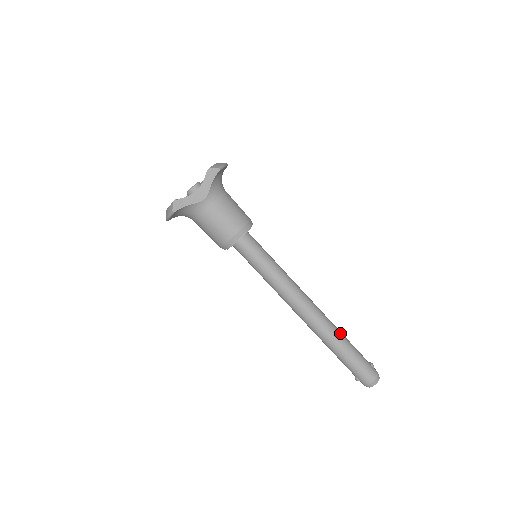
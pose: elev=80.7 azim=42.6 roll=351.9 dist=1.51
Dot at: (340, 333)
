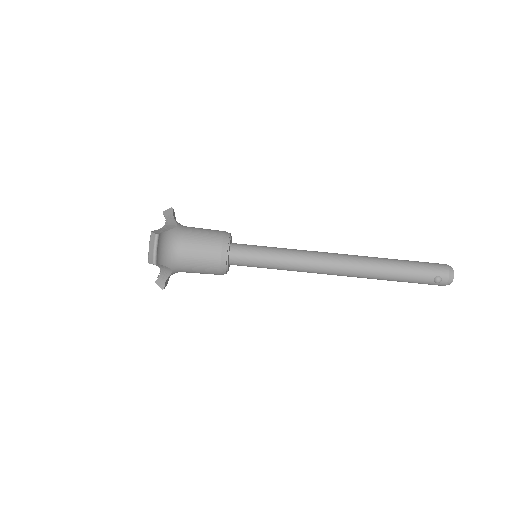
Dot at: occluded
